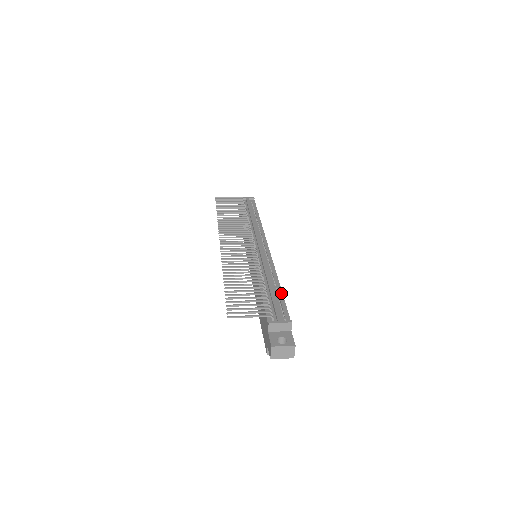
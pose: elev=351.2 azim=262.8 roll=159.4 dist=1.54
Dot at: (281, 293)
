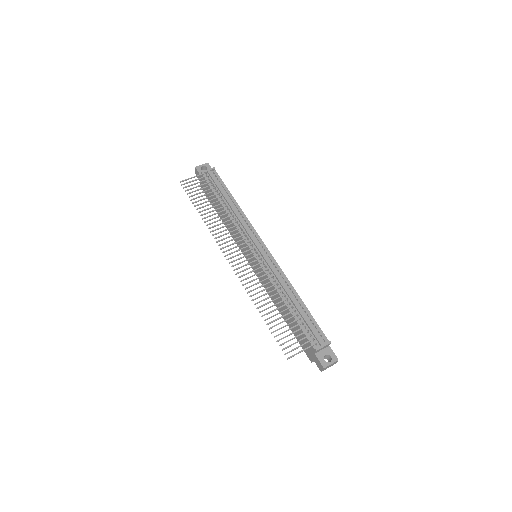
Dot at: (306, 309)
